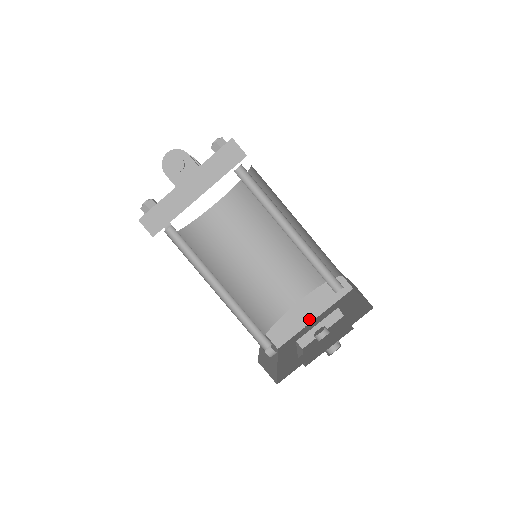
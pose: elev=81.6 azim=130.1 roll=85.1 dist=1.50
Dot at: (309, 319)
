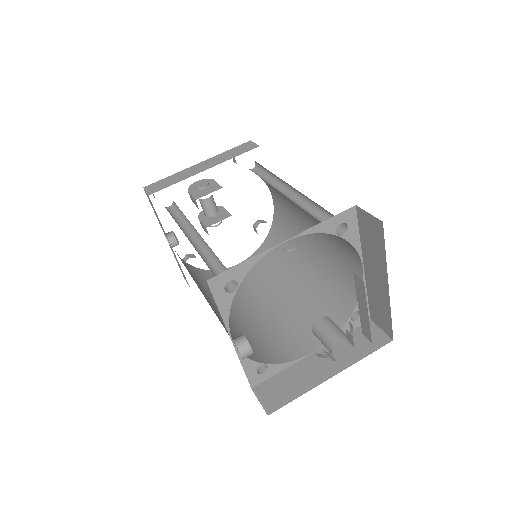
Dot at: (324, 376)
